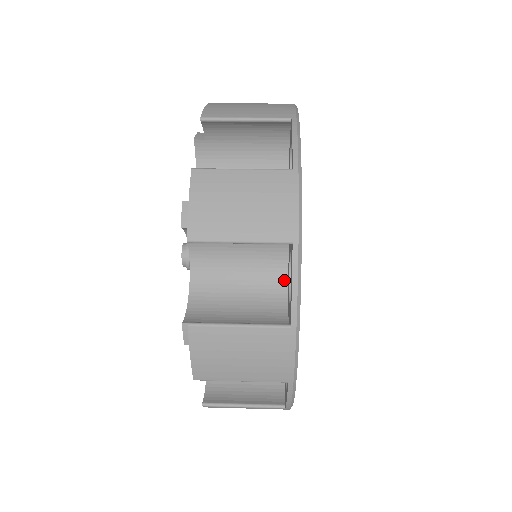
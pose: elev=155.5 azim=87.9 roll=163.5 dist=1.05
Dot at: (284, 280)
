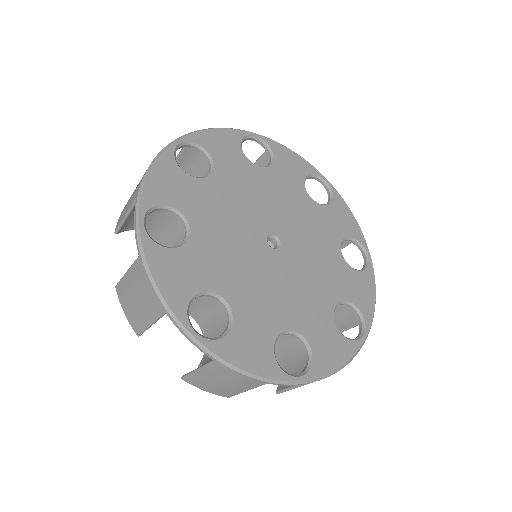
Dot at: occluded
